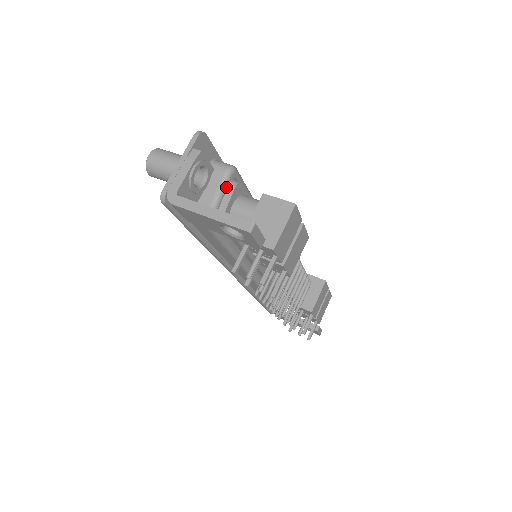
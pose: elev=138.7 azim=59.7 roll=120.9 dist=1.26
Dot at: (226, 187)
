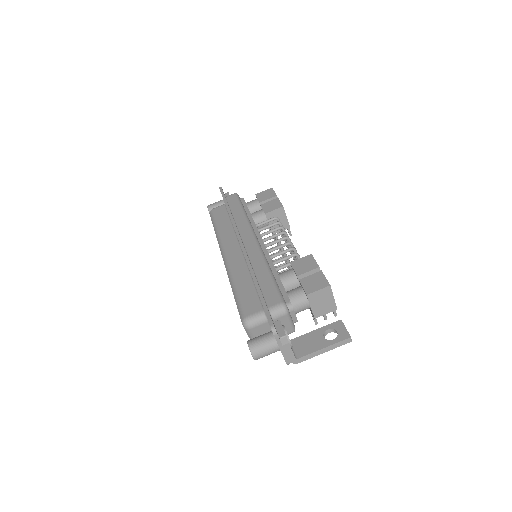
Dot at: (290, 315)
